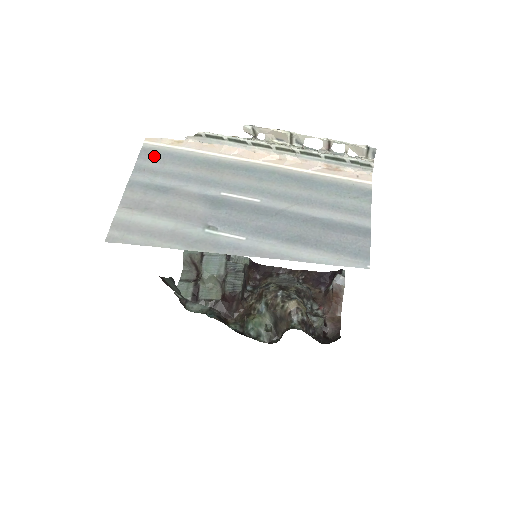
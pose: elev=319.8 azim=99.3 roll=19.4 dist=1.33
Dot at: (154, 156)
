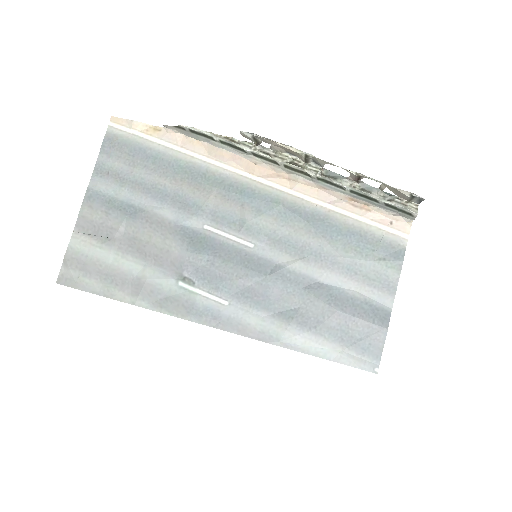
Dot at: (121, 151)
